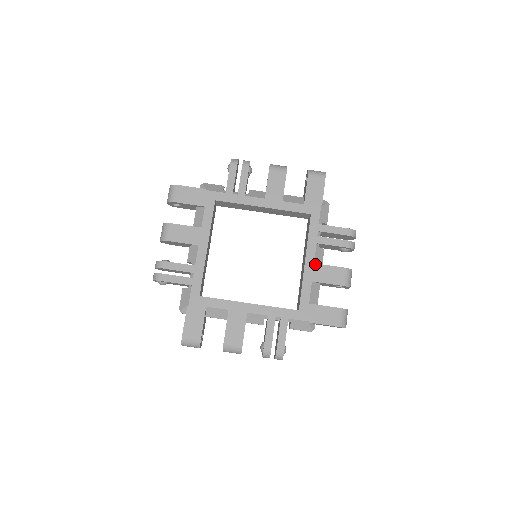
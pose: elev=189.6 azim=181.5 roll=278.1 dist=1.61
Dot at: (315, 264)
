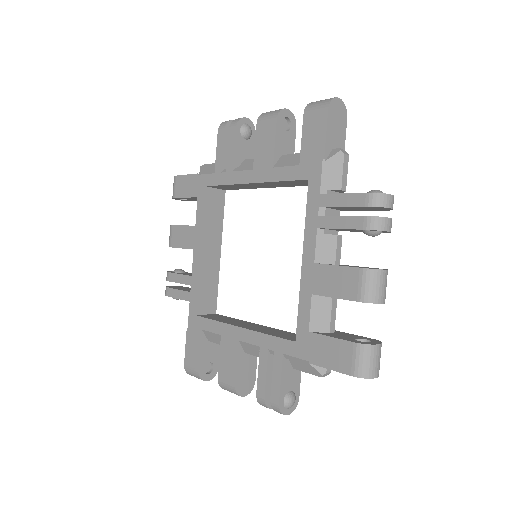
Dot at: (315, 264)
